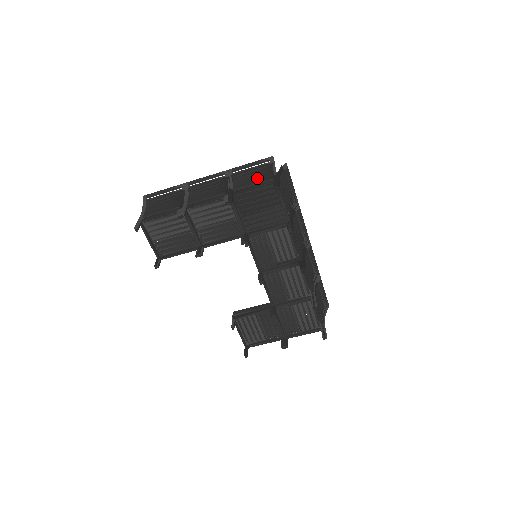
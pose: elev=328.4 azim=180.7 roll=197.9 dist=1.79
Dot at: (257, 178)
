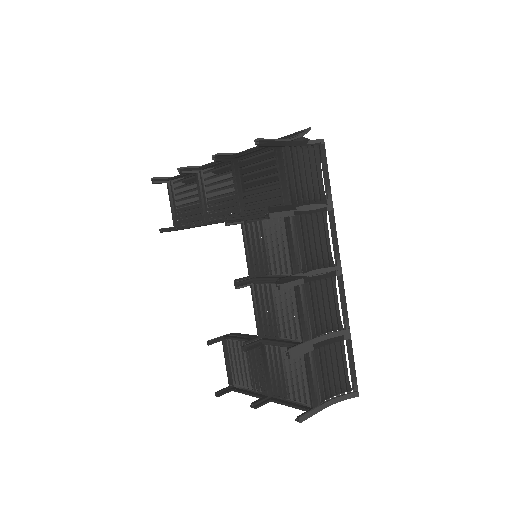
Dot at: occluded
